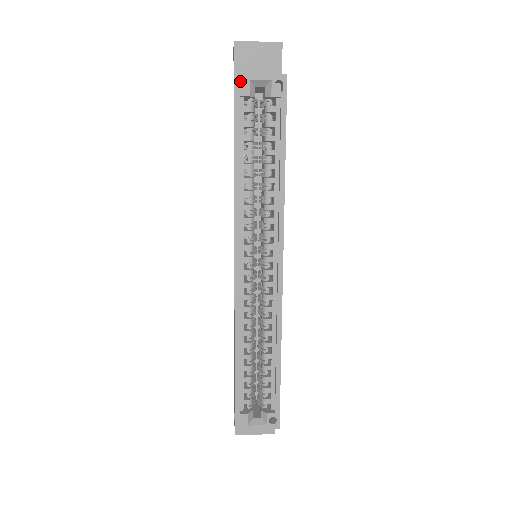
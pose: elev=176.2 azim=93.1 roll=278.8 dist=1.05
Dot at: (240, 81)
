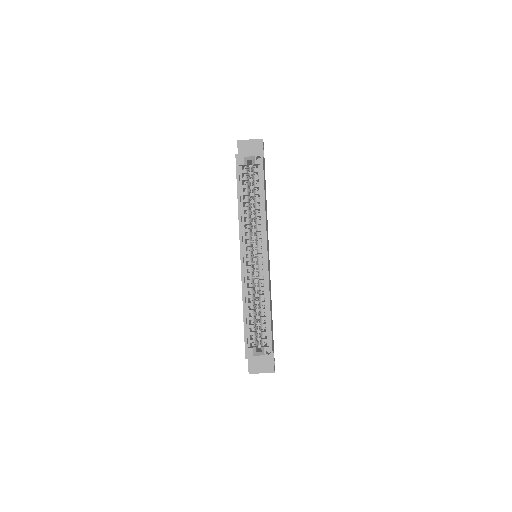
Dot at: (239, 158)
